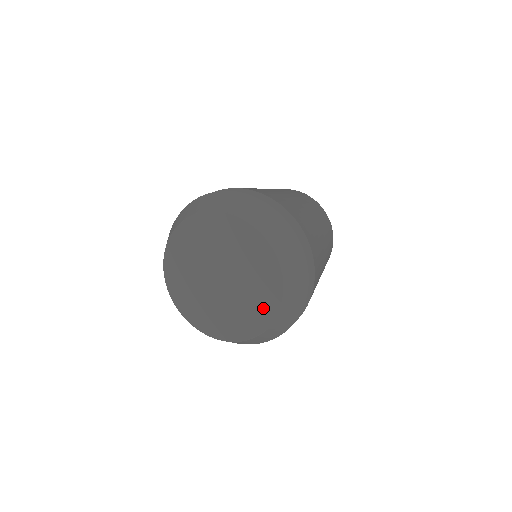
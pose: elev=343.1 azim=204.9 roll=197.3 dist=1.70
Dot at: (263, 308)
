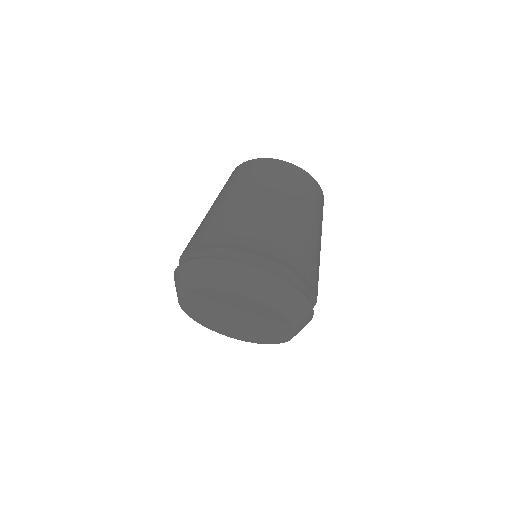
Dot at: (281, 328)
